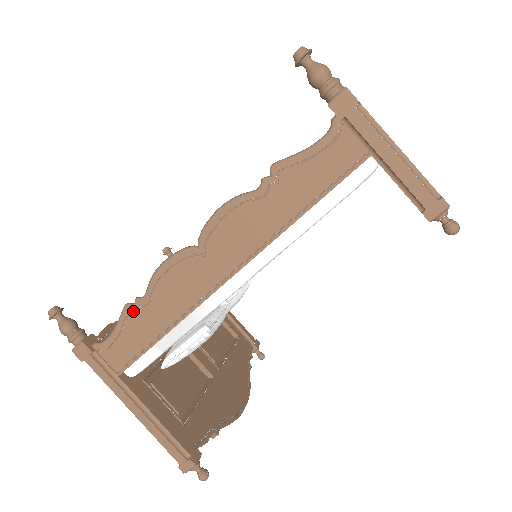
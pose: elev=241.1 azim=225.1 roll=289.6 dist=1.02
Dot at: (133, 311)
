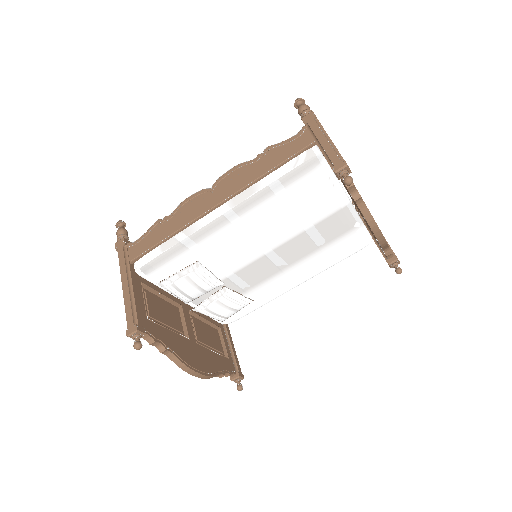
Dot at: (160, 223)
